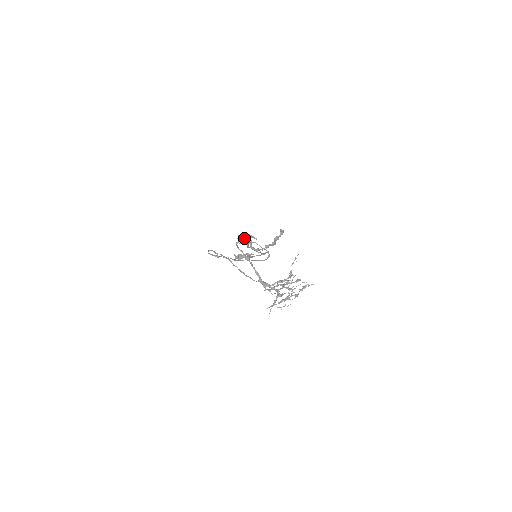
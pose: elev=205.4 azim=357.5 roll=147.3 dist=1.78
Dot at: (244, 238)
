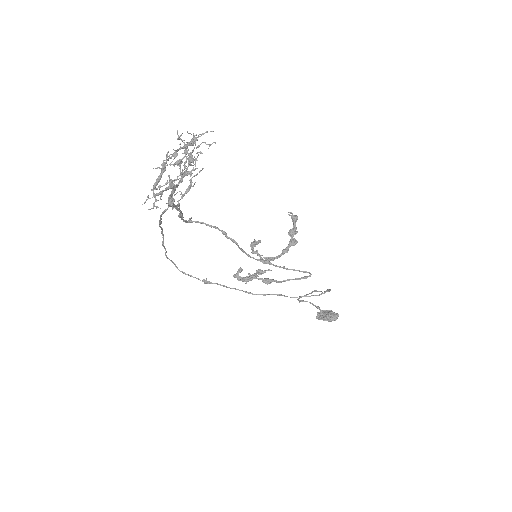
Dot at: (312, 304)
